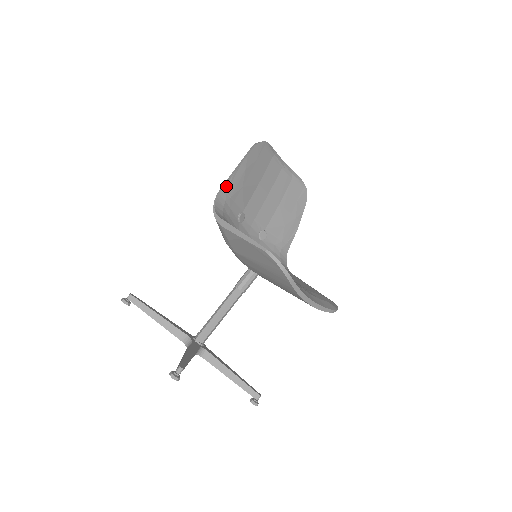
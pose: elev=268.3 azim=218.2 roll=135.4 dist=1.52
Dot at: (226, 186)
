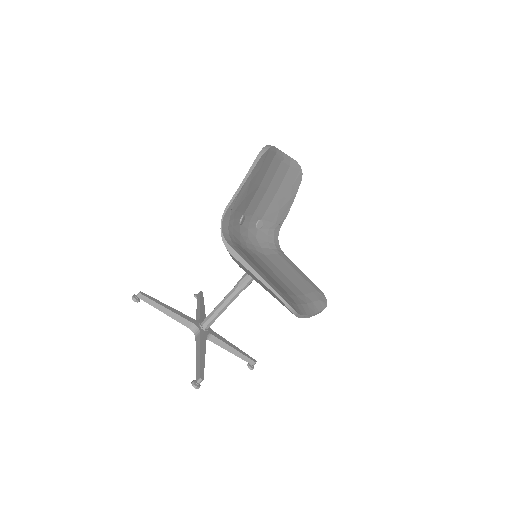
Dot at: (232, 204)
